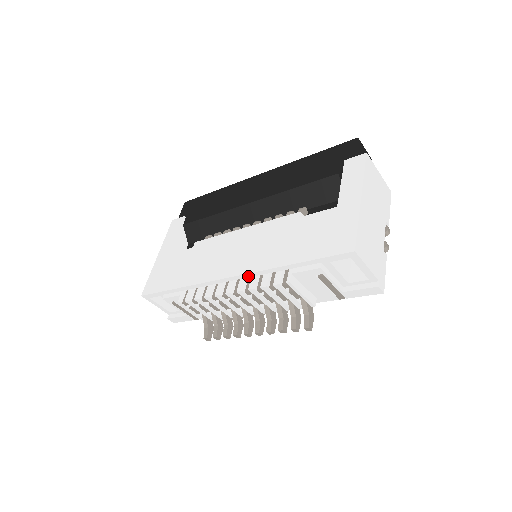
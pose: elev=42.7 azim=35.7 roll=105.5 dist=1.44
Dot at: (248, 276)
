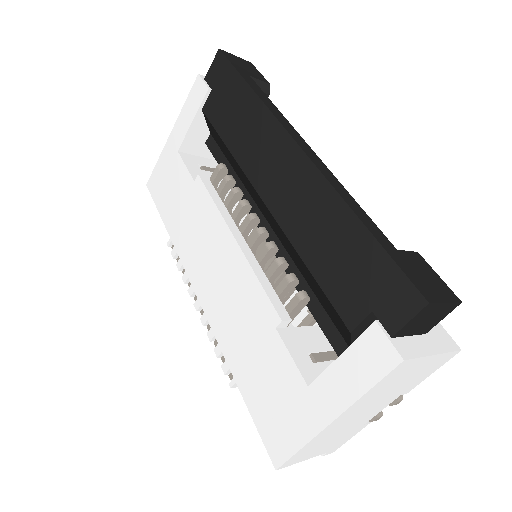
Dot at: occluded
